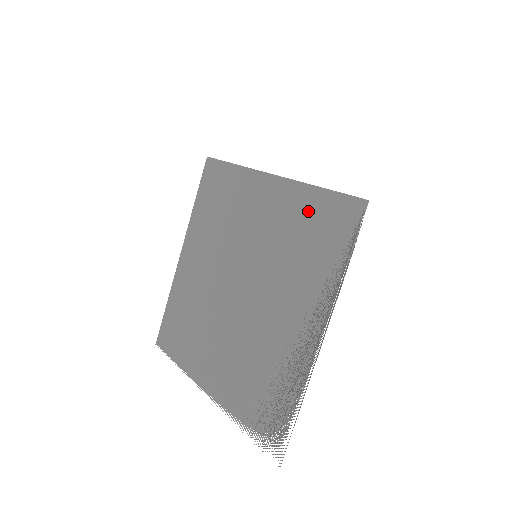
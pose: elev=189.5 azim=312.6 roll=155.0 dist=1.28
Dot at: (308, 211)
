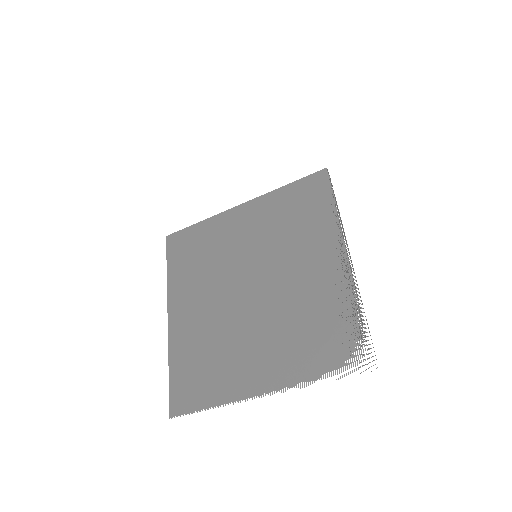
Dot at: (286, 201)
